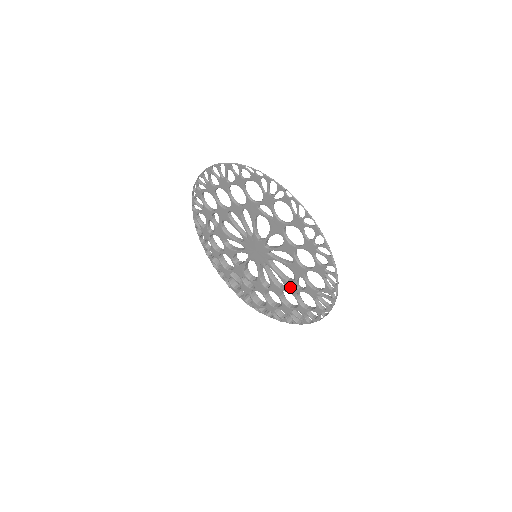
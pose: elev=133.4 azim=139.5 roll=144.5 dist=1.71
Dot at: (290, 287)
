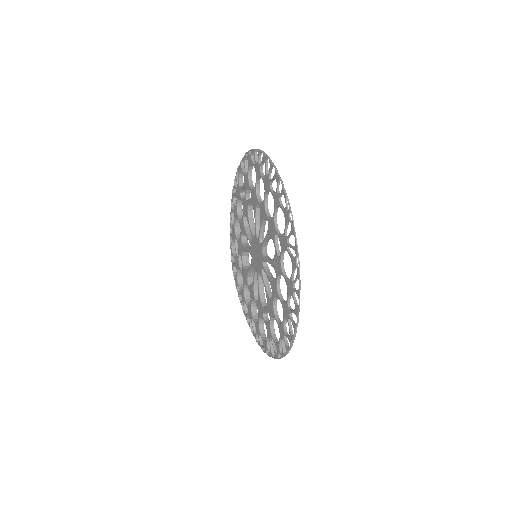
Dot at: (260, 307)
